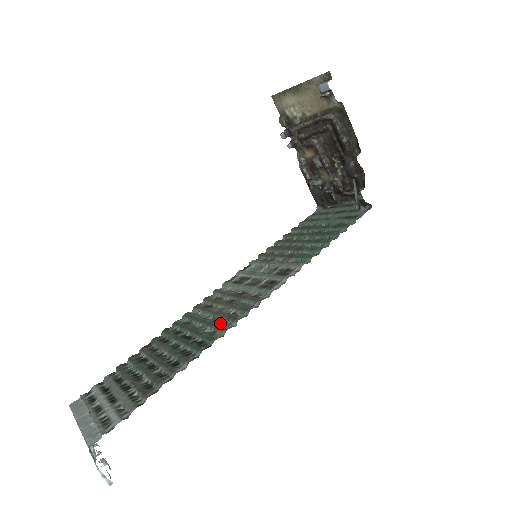
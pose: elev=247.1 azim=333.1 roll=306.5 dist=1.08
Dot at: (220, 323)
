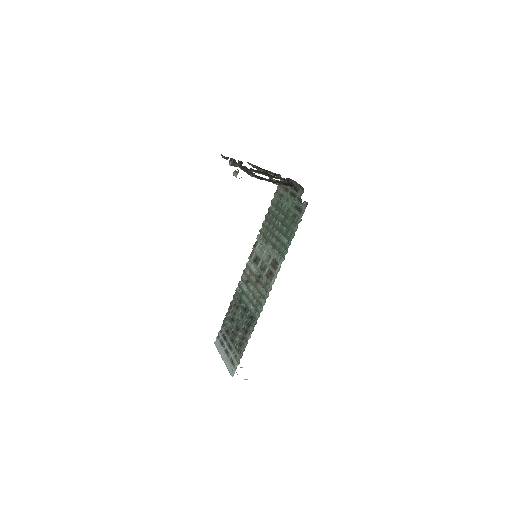
Dot at: (256, 304)
